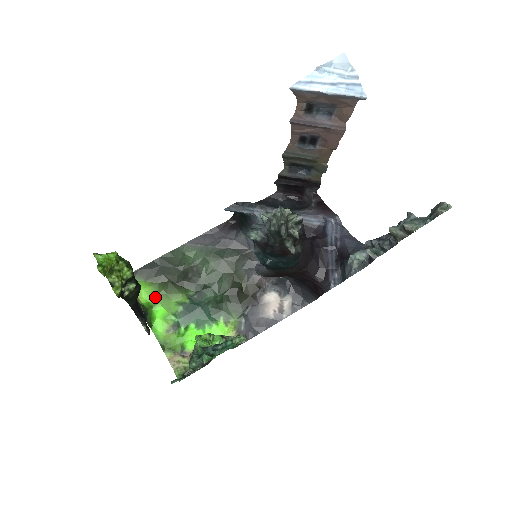
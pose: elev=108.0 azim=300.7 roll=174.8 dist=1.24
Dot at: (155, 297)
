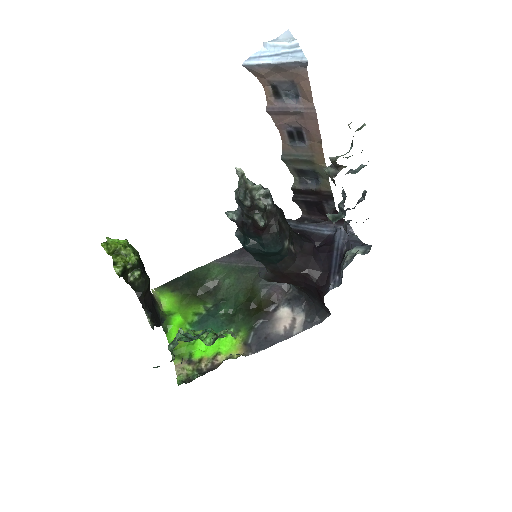
Dot at: (176, 306)
